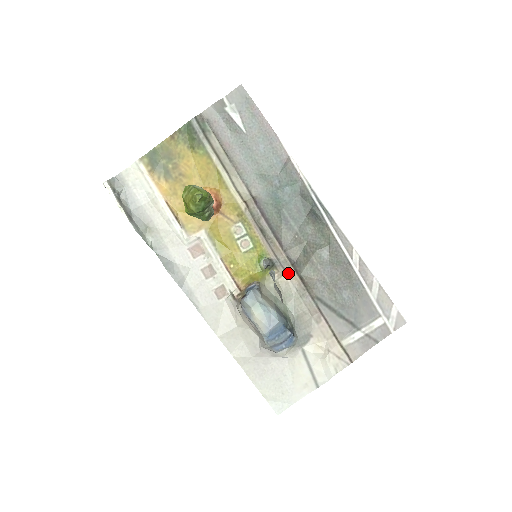
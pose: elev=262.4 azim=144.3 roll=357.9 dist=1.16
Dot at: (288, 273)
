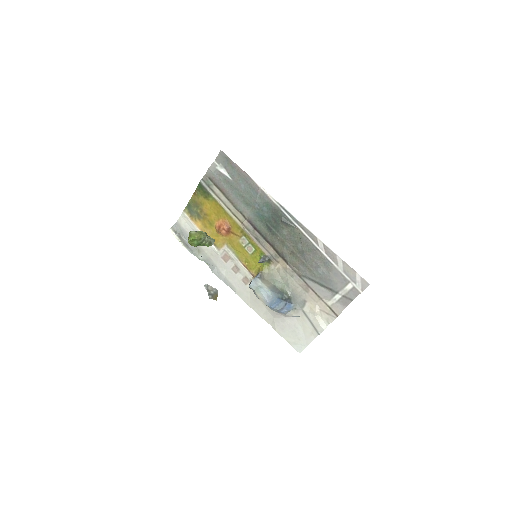
Dot at: (280, 263)
